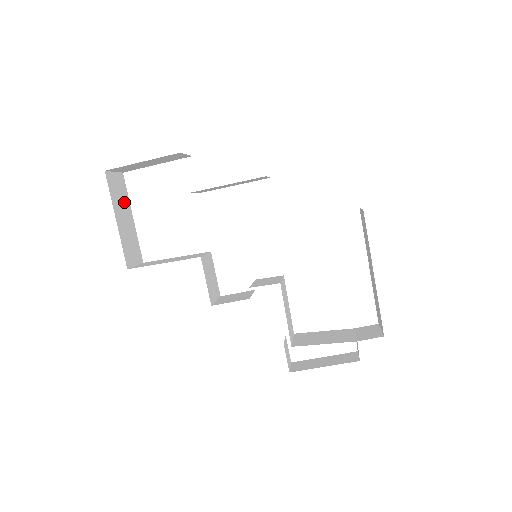
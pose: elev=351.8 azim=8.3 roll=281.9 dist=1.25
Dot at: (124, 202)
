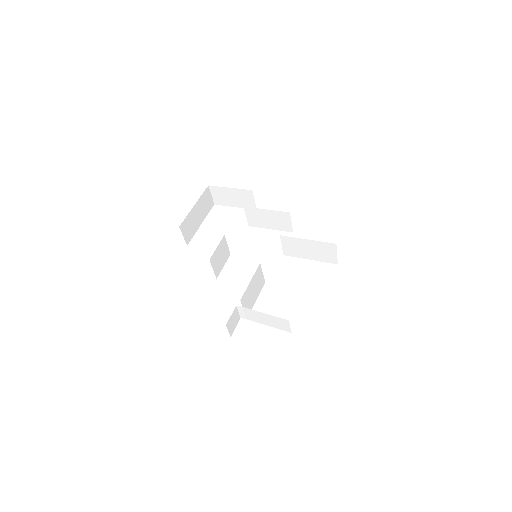
Dot at: (204, 211)
